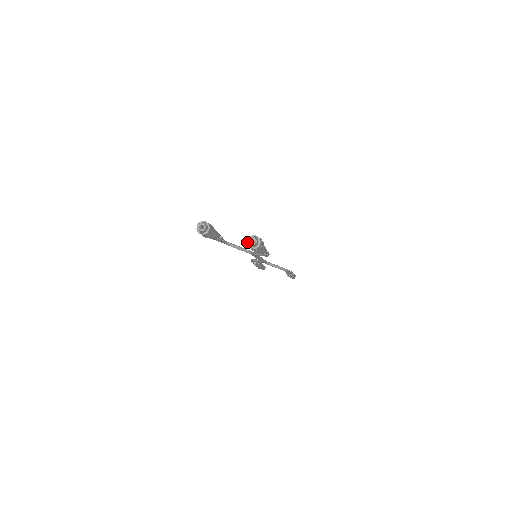
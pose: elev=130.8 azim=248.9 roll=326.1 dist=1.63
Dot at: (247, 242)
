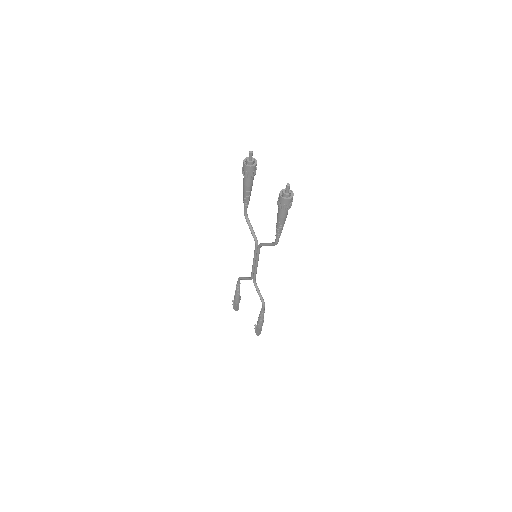
Dot at: (281, 190)
